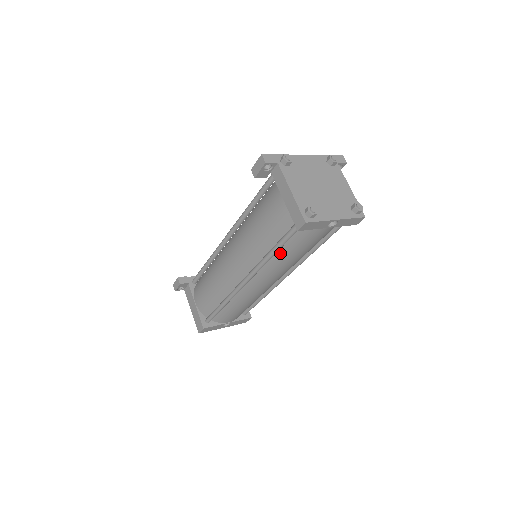
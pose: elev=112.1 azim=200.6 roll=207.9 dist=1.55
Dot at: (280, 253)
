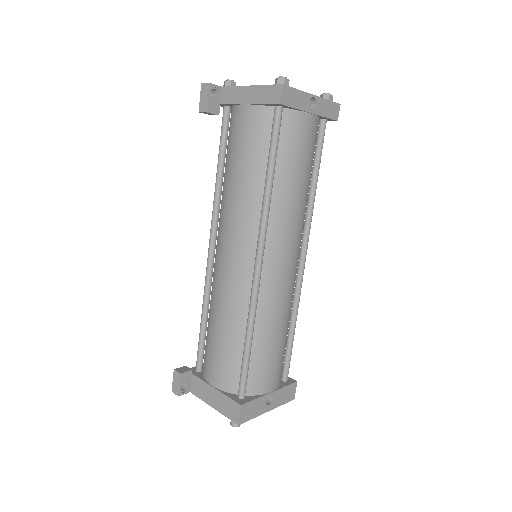
Dot at: (278, 182)
